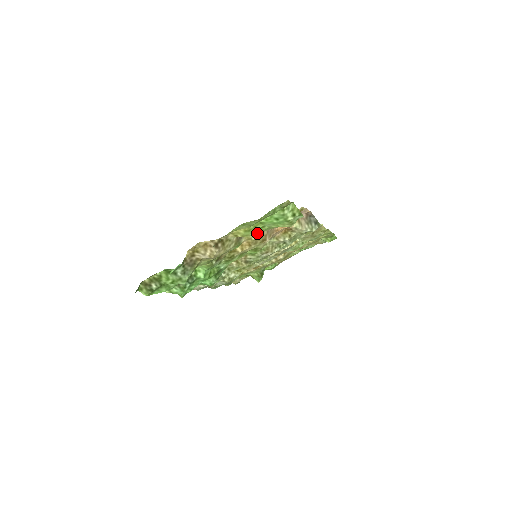
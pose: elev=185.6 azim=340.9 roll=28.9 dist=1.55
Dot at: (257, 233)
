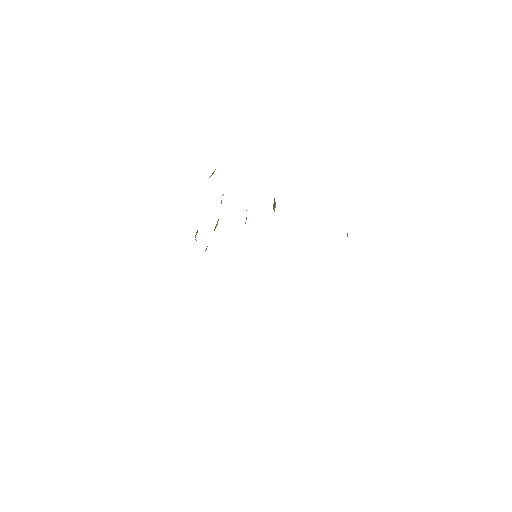
Dot at: occluded
